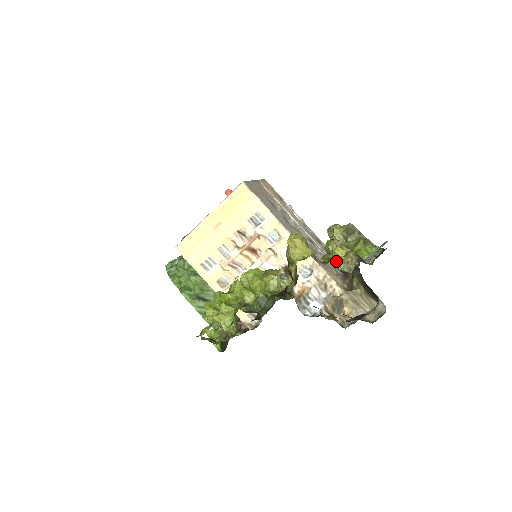
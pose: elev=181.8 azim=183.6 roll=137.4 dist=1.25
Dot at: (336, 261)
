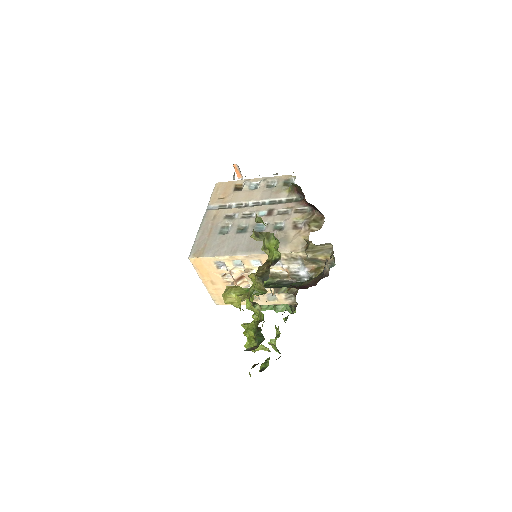
Dot at: (254, 293)
